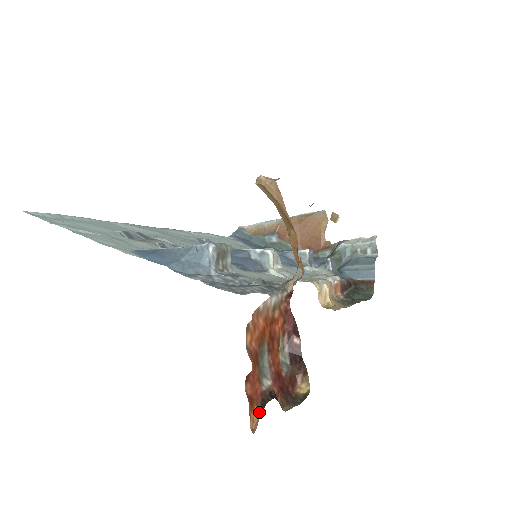
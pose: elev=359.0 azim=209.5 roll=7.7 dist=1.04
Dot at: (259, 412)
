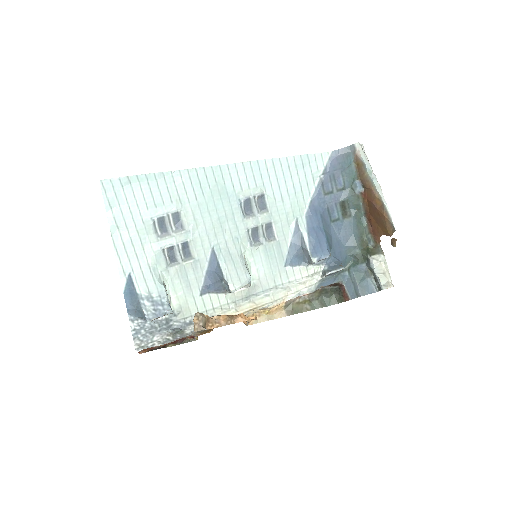
Dot at: (146, 351)
